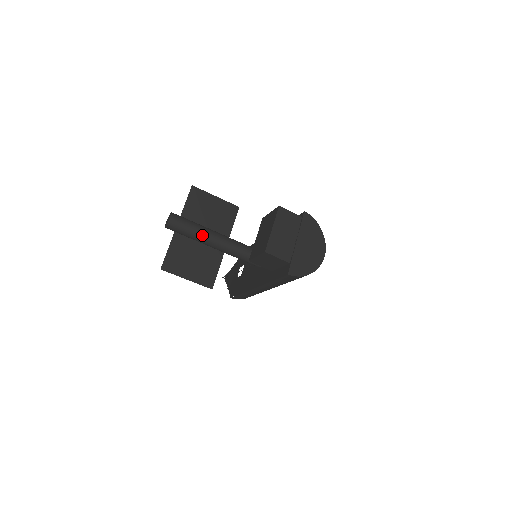
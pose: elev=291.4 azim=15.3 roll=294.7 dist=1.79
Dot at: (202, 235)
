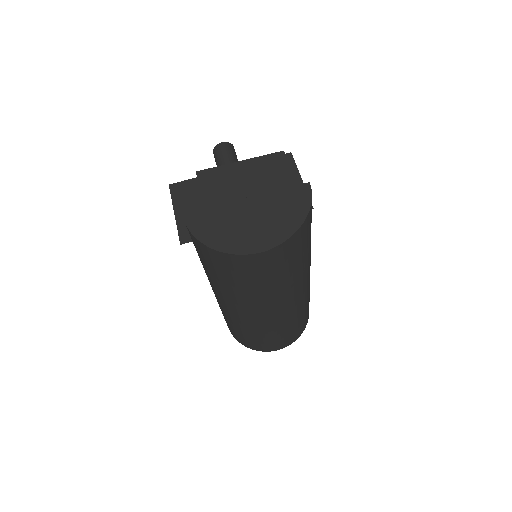
Dot at: occluded
